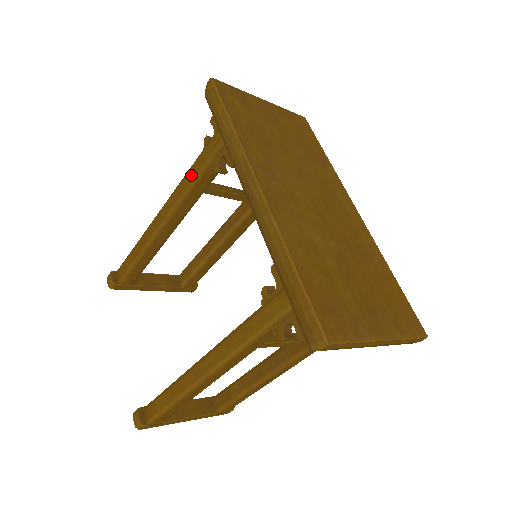
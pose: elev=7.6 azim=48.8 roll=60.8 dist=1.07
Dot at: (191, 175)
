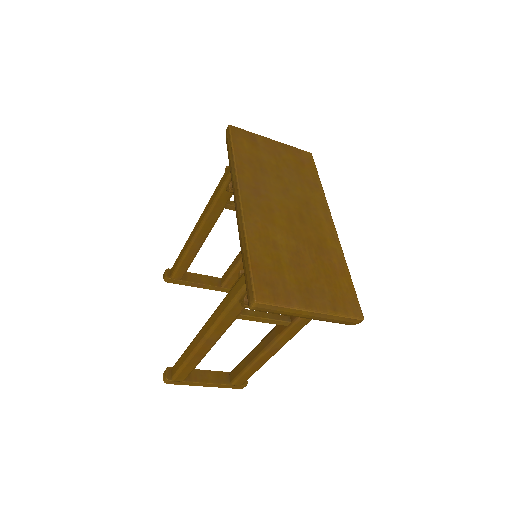
Dot at: (214, 194)
